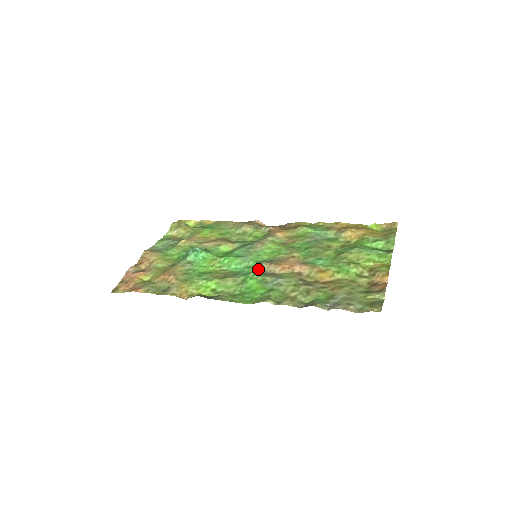
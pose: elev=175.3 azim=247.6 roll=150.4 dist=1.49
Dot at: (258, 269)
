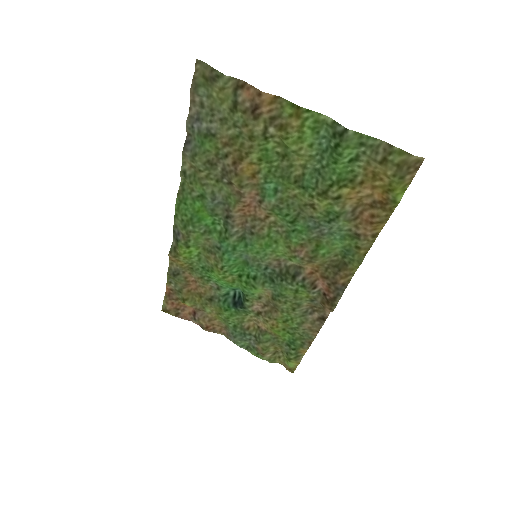
Dot at: (233, 236)
